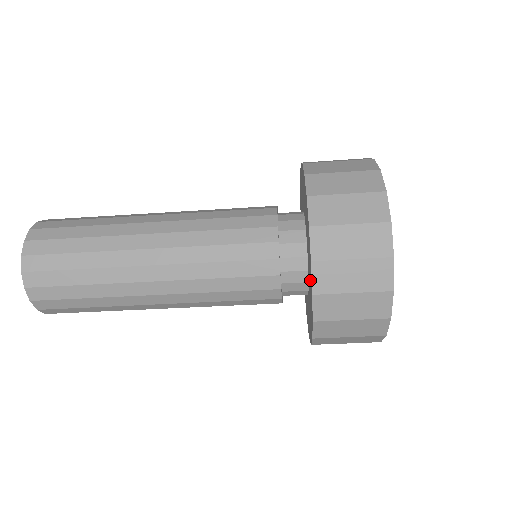
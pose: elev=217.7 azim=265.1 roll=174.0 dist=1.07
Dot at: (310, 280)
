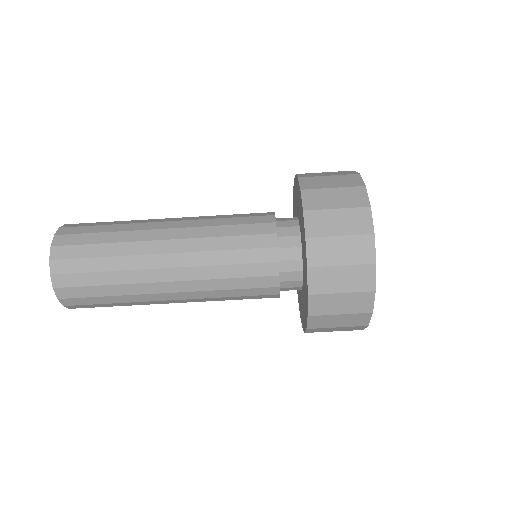
Dot at: (301, 217)
